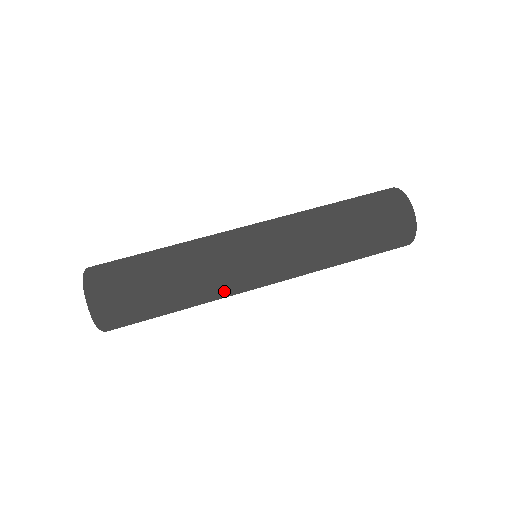
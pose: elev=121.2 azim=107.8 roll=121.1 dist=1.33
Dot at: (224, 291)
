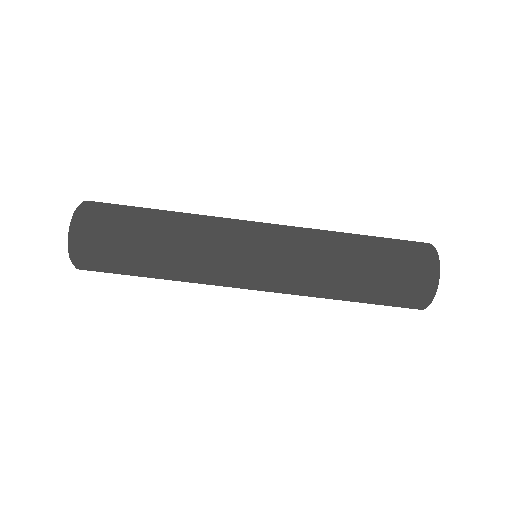
Dot at: occluded
